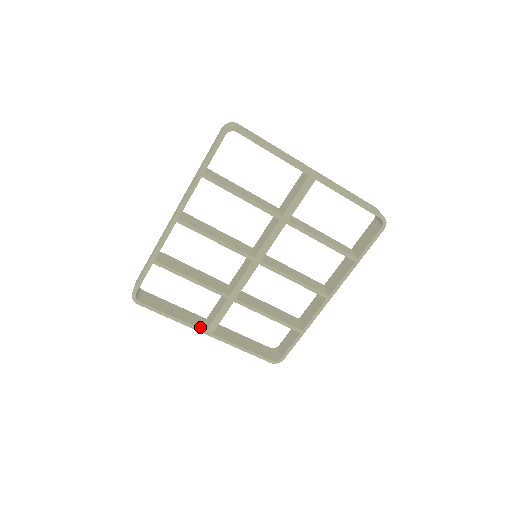
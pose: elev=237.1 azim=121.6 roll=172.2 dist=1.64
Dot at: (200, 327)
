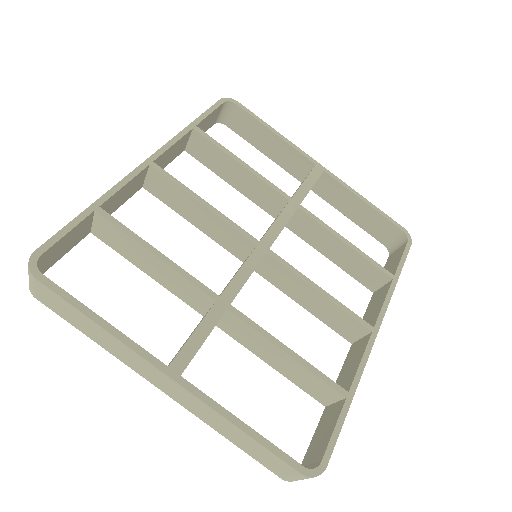
Dot at: (155, 359)
